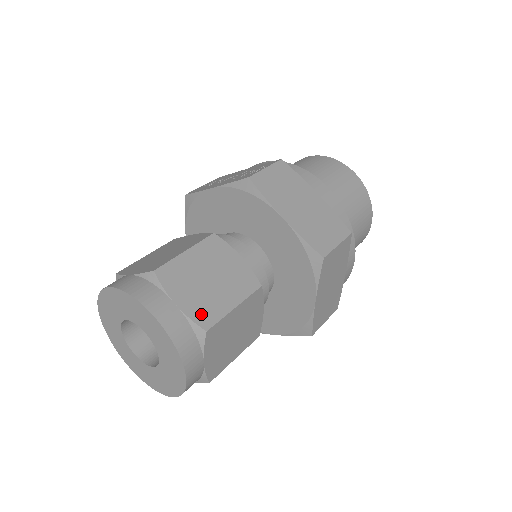
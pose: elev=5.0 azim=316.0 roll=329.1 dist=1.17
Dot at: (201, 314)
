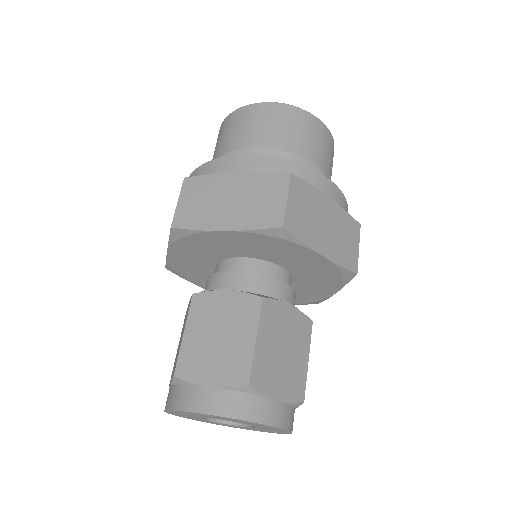
Dot at: (234, 374)
